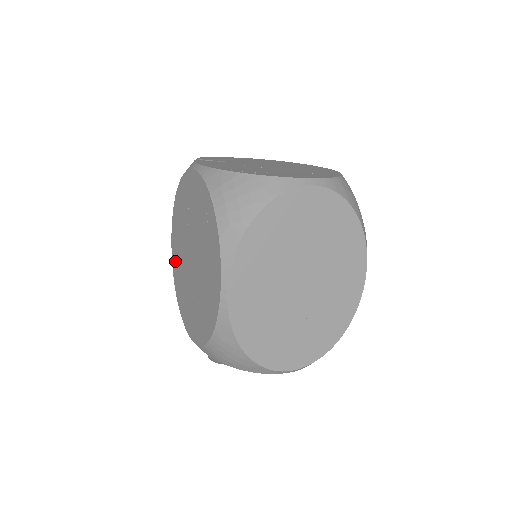
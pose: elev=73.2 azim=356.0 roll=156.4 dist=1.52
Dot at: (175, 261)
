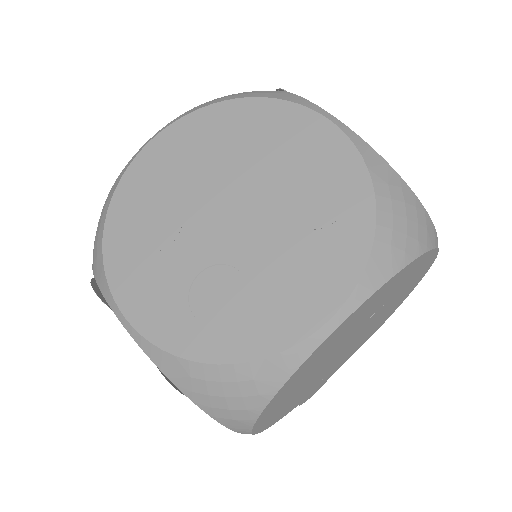
Dot at: (141, 182)
